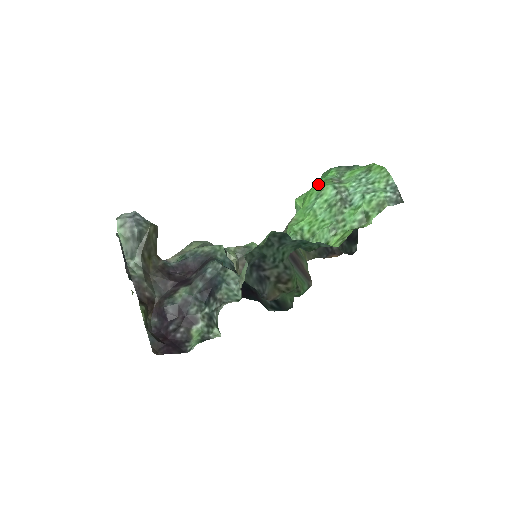
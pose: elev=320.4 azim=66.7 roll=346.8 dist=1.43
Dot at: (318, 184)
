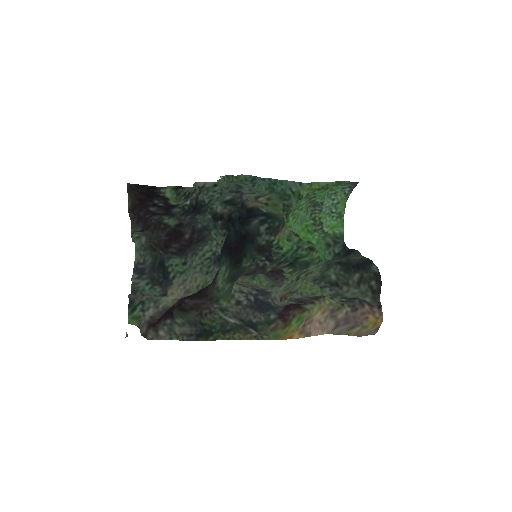
Dot at: (304, 232)
